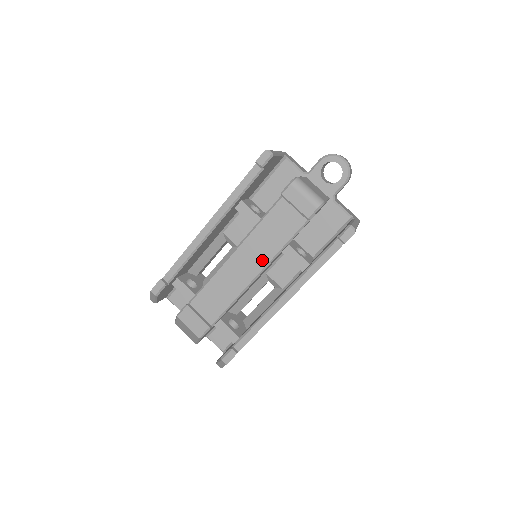
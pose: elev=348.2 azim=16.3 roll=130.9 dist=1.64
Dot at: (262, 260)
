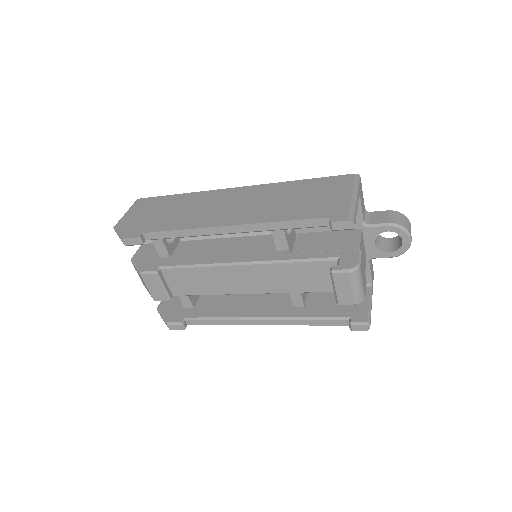
Dot at: (264, 288)
